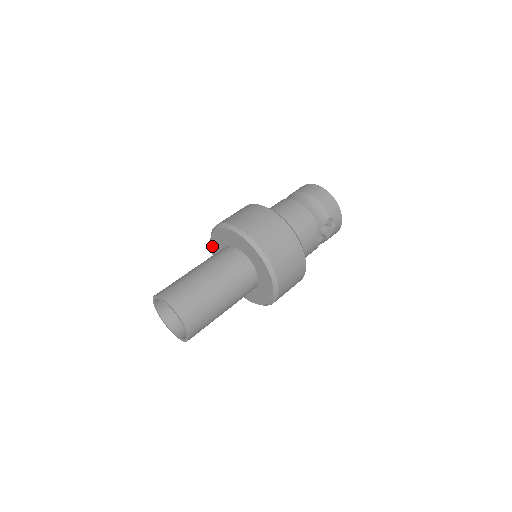
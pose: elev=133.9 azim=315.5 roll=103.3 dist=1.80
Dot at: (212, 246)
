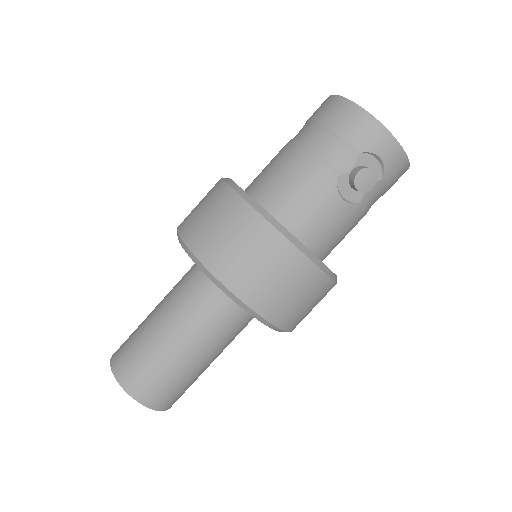
Dot at: occluded
